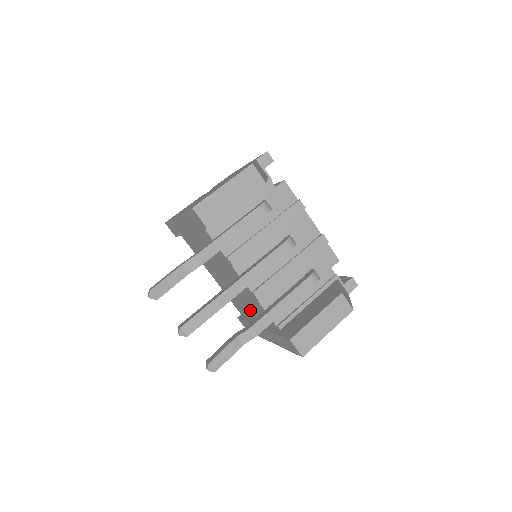
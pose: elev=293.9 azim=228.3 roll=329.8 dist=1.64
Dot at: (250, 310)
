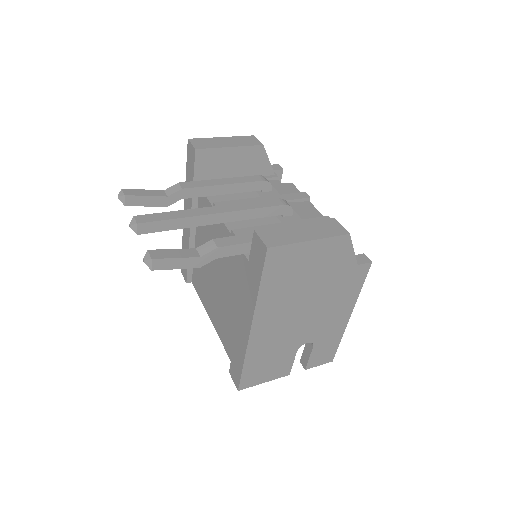
Dot at: (237, 309)
